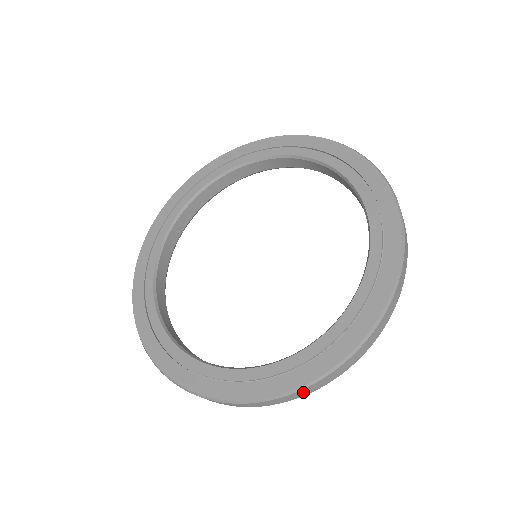
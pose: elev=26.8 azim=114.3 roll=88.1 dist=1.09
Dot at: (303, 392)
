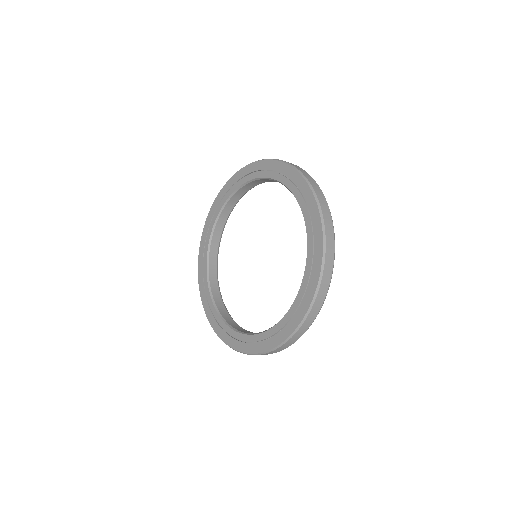
Dot at: occluded
